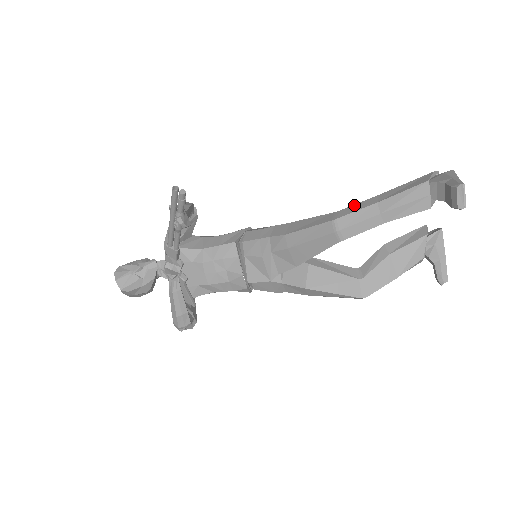
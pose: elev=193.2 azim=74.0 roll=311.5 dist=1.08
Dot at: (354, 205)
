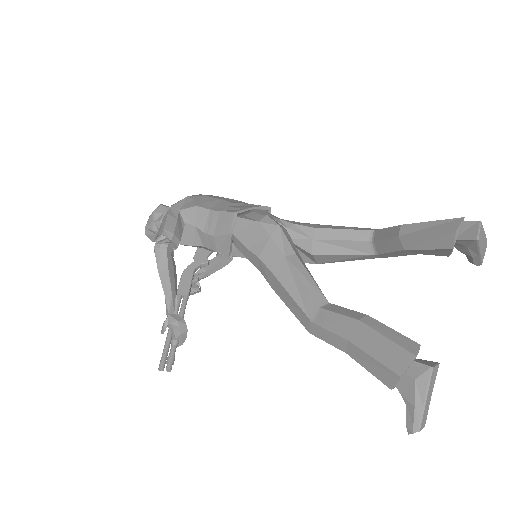
Dot at: (326, 331)
